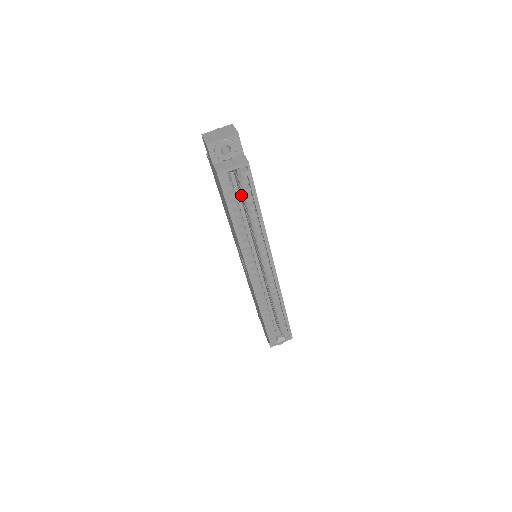
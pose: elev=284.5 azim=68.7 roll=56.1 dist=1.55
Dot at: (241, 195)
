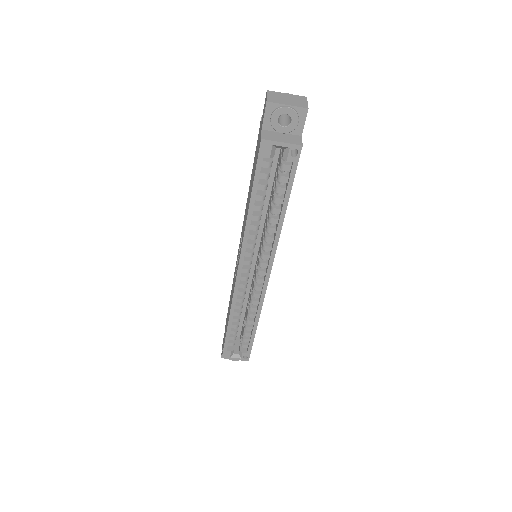
Dot at: (275, 181)
